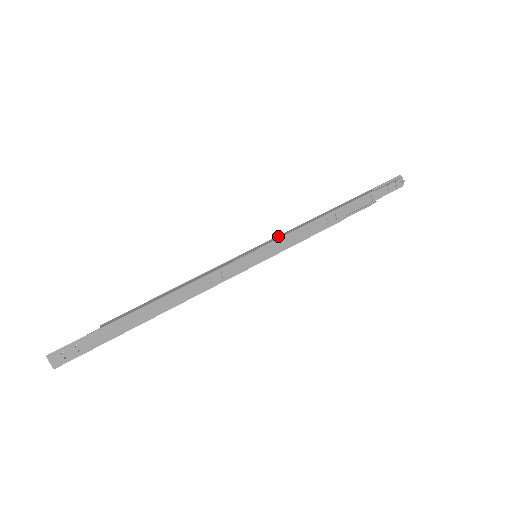
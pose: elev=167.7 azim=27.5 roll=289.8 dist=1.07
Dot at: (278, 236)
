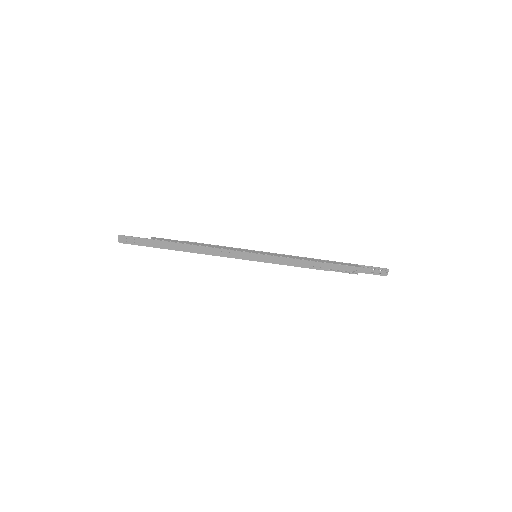
Dot at: (277, 254)
